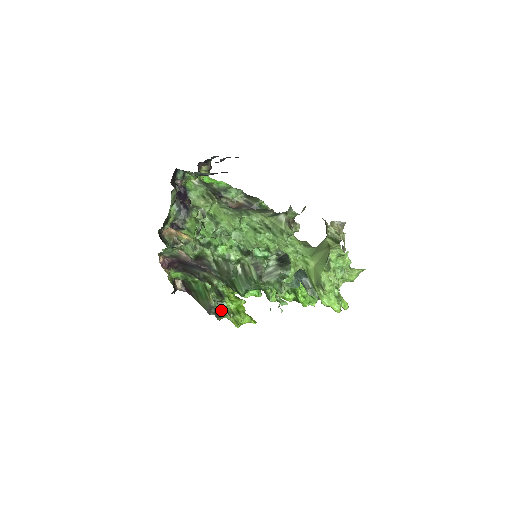
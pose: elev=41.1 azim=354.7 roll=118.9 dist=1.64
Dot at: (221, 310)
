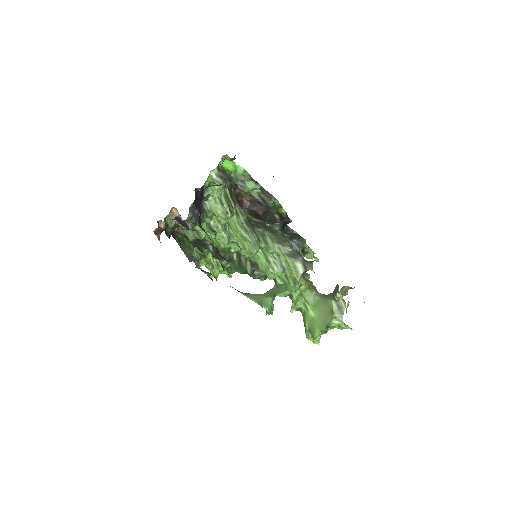
Dot at: (202, 261)
